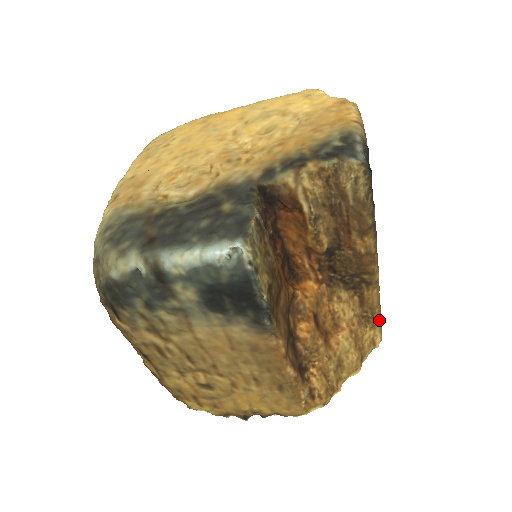
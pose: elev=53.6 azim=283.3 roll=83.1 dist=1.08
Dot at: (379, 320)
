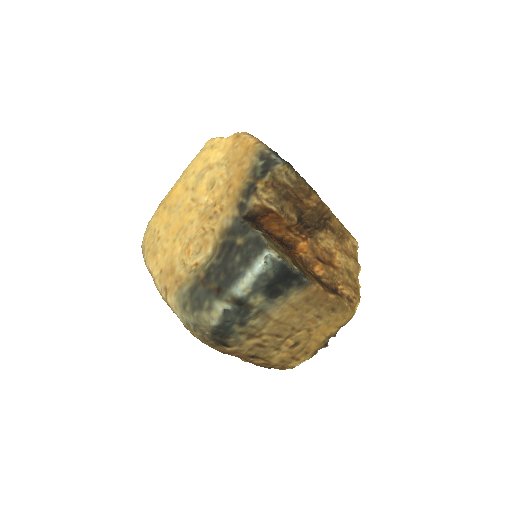
Dot at: (348, 232)
